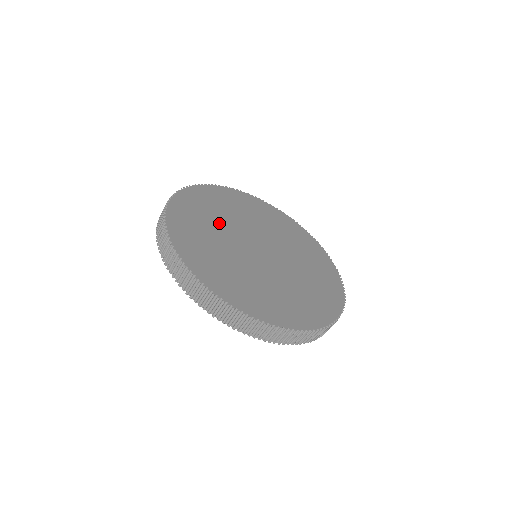
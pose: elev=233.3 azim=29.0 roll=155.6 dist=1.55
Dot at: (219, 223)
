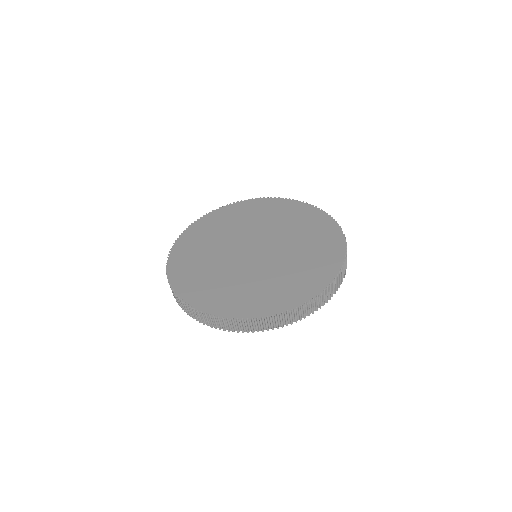
Dot at: (215, 245)
